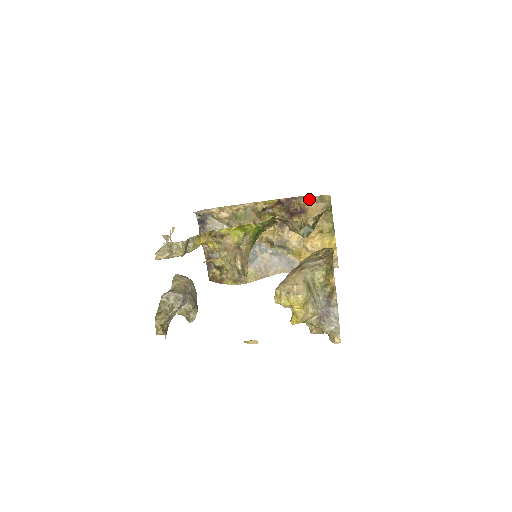
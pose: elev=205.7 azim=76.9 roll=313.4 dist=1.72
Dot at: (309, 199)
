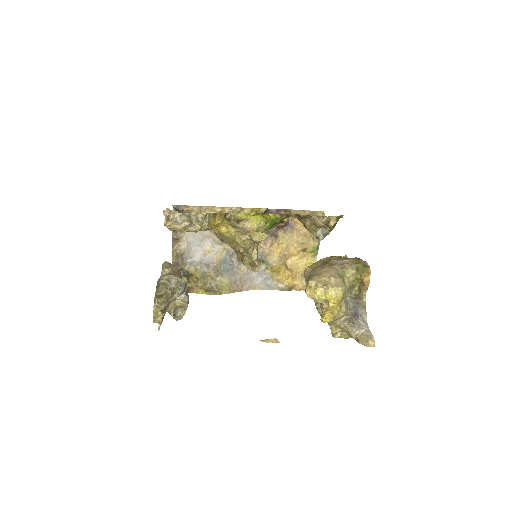
Dot at: (299, 213)
